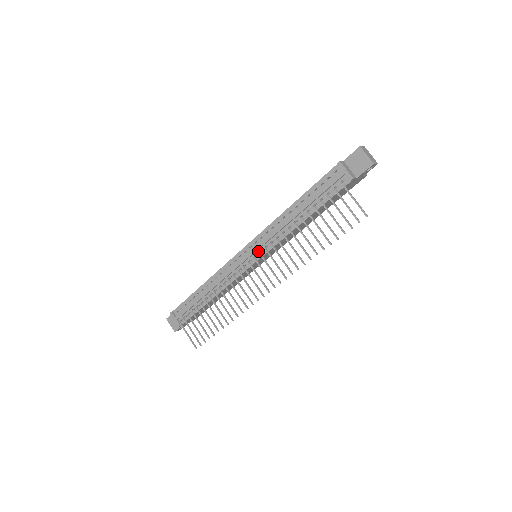
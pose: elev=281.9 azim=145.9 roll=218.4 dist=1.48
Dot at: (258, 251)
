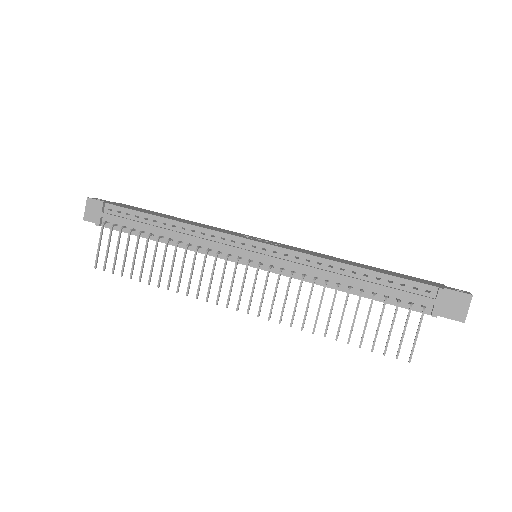
Dot at: (268, 261)
